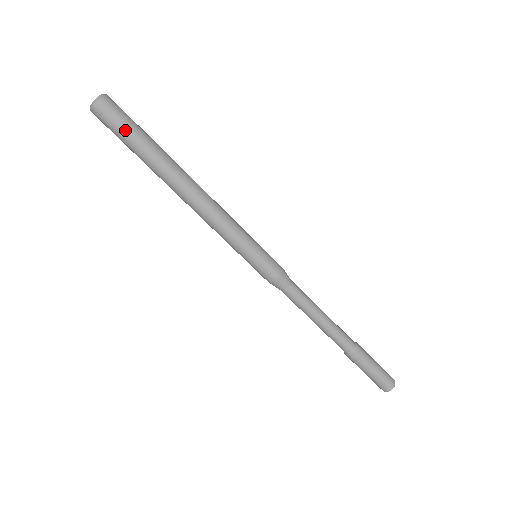
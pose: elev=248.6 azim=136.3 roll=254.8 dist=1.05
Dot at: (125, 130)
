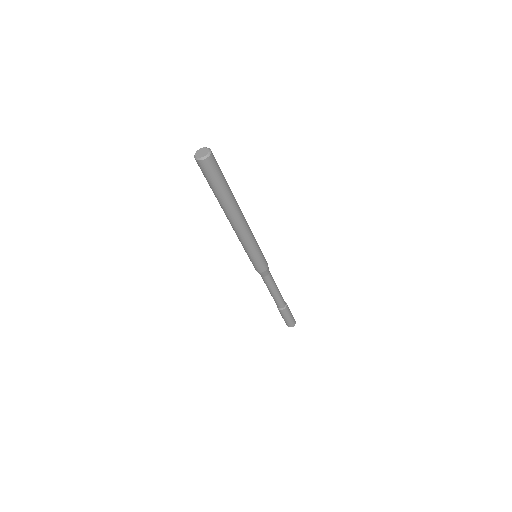
Dot at: (209, 181)
